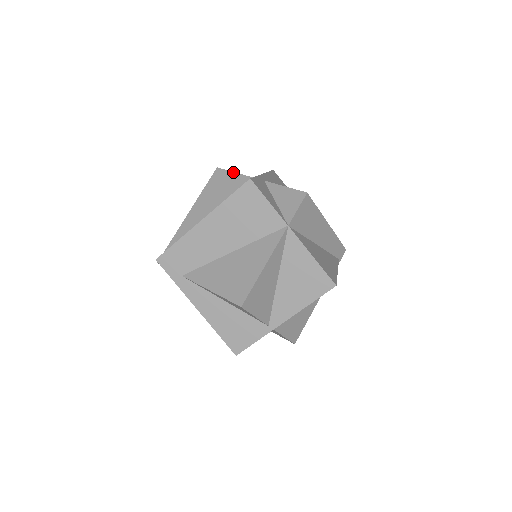
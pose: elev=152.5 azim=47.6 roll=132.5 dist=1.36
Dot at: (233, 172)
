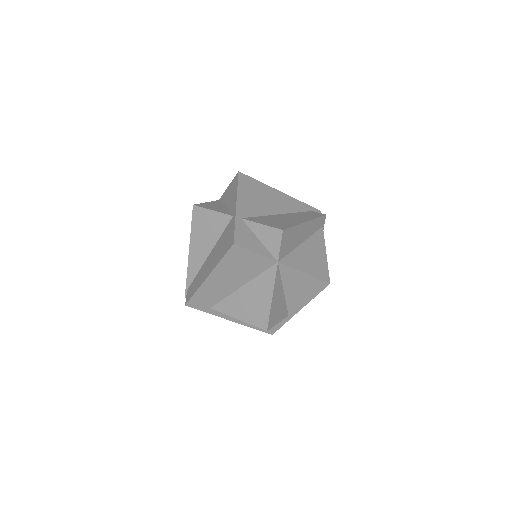
Dot at: (210, 210)
